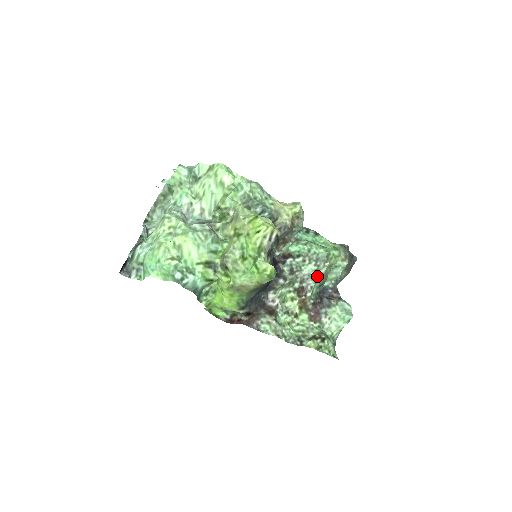
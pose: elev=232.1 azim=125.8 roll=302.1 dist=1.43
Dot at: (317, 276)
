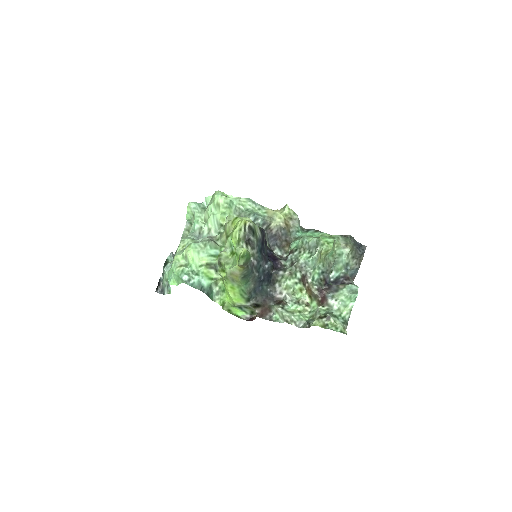
Dot at: (312, 262)
